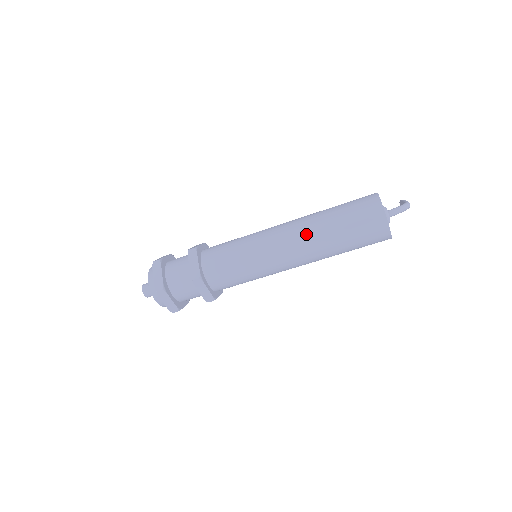
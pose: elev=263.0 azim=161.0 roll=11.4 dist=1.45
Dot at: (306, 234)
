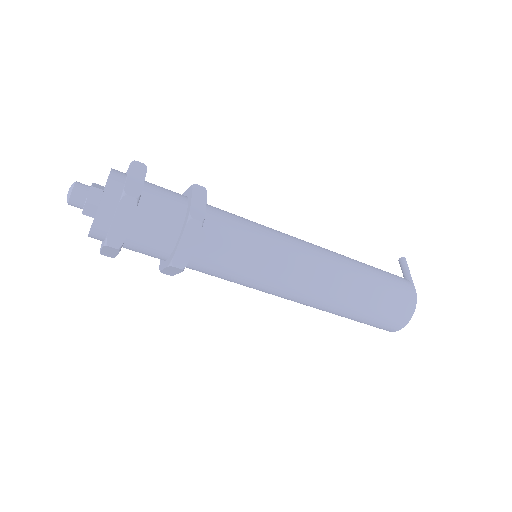
Dot at: (332, 296)
